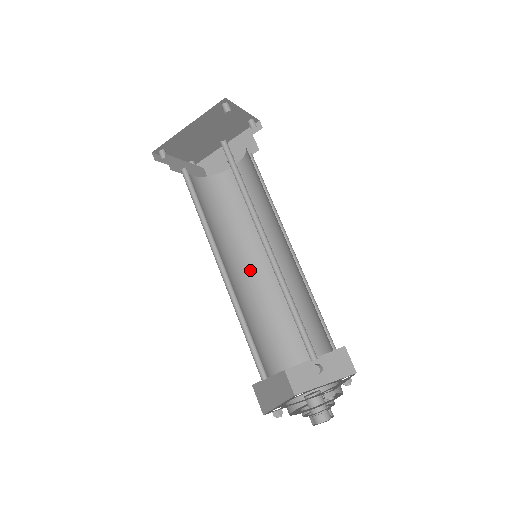
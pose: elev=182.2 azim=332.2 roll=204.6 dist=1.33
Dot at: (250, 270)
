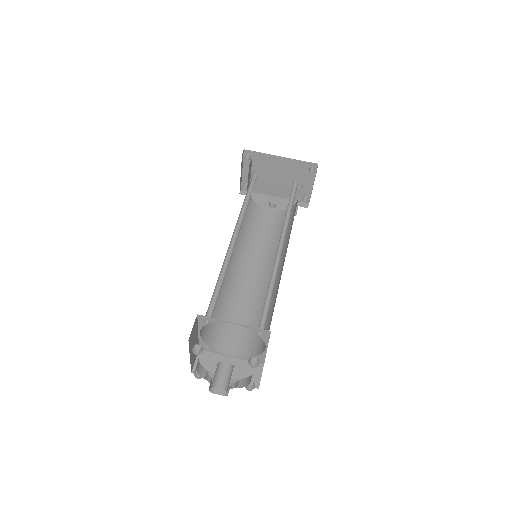
Dot at: (235, 267)
